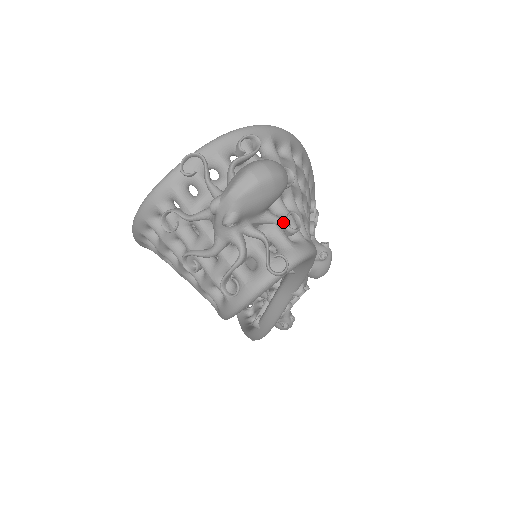
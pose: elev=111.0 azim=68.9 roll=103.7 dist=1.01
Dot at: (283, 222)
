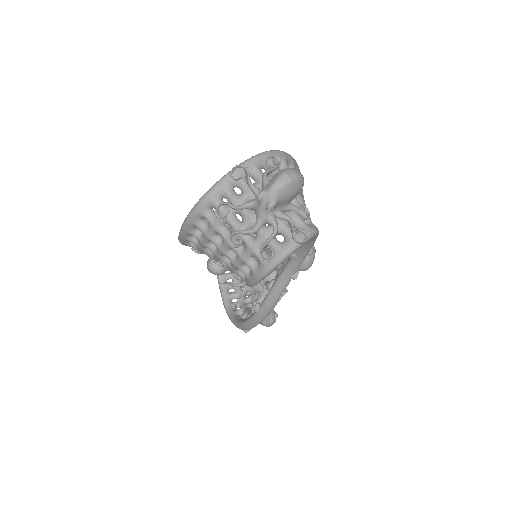
Dot at: (300, 210)
